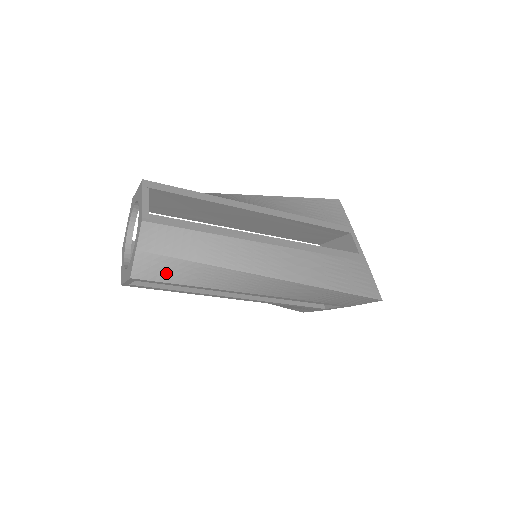
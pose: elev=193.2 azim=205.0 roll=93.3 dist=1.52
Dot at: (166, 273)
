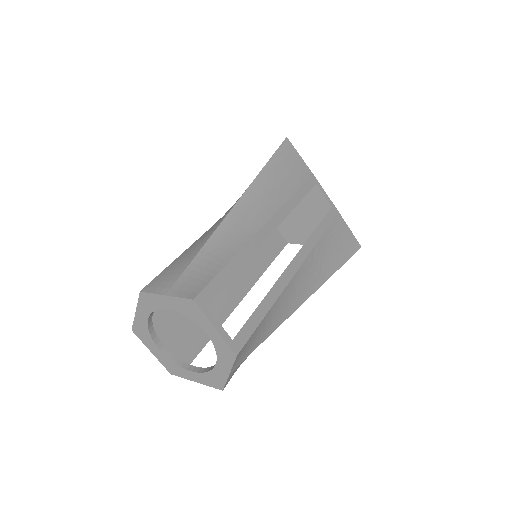
Dot at: occluded
